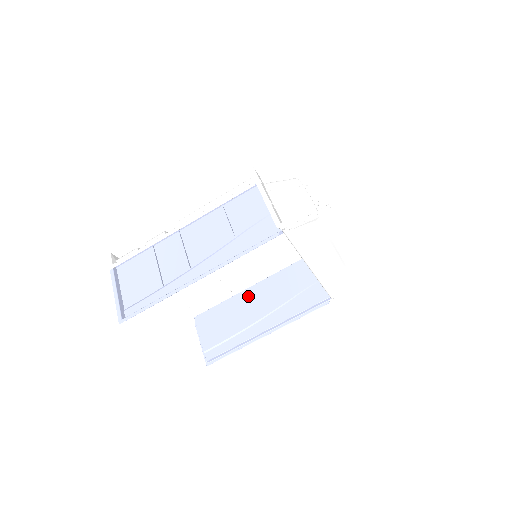
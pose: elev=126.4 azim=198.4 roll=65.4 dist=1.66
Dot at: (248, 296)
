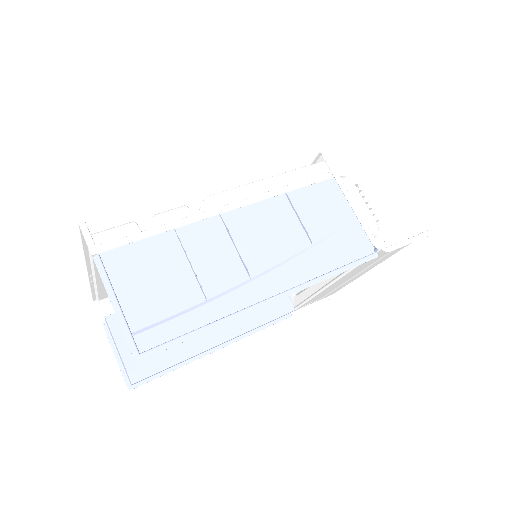
Dot at: occluded
